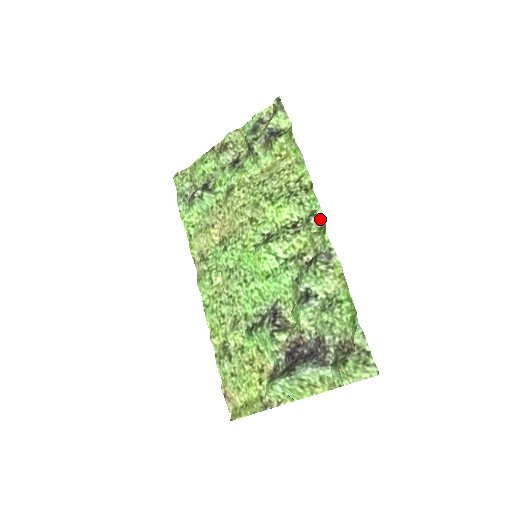
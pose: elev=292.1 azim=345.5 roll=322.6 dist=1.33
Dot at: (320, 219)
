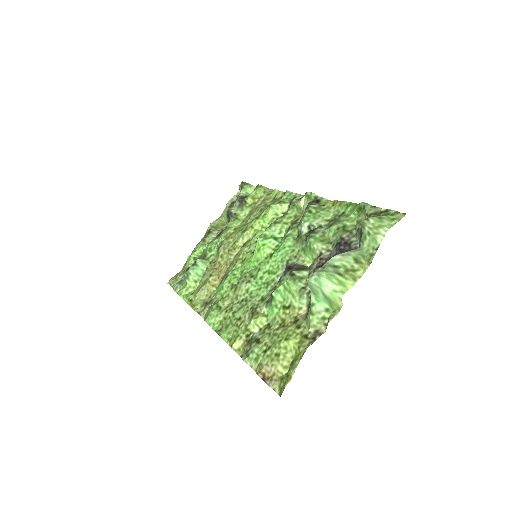
Dot at: (300, 197)
